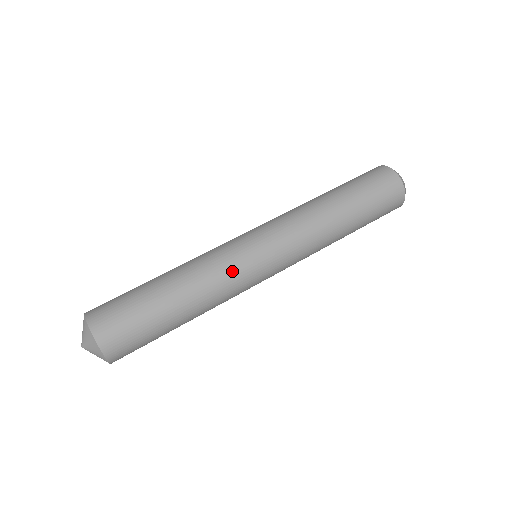
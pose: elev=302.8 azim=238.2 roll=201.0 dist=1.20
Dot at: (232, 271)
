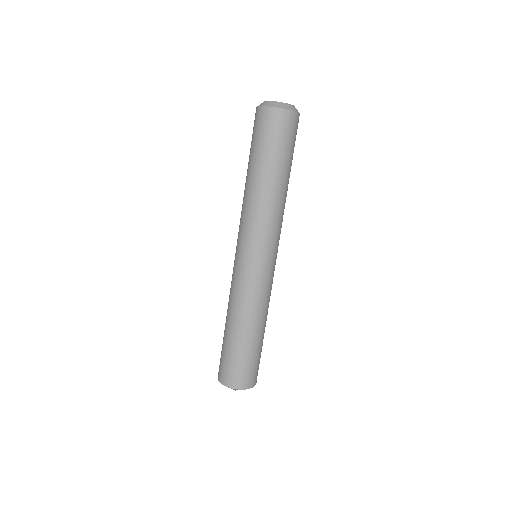
Dot at: (250, 288)
